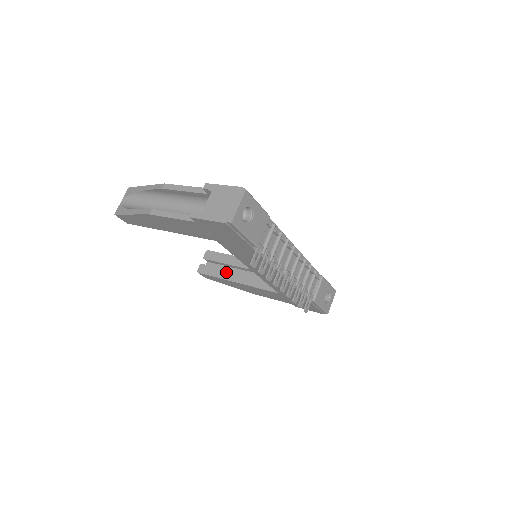
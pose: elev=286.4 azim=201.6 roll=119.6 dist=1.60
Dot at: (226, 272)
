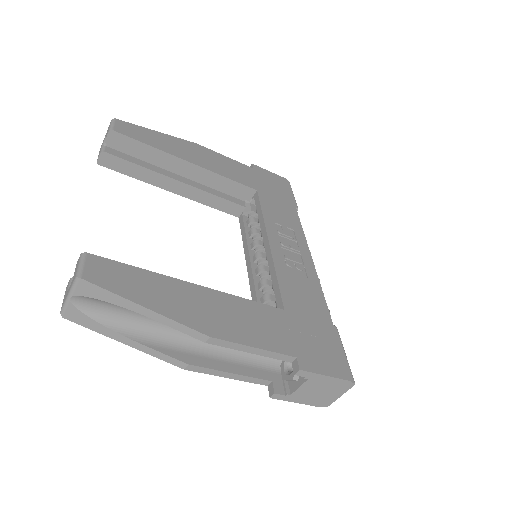
Dot at: (156, 176)
